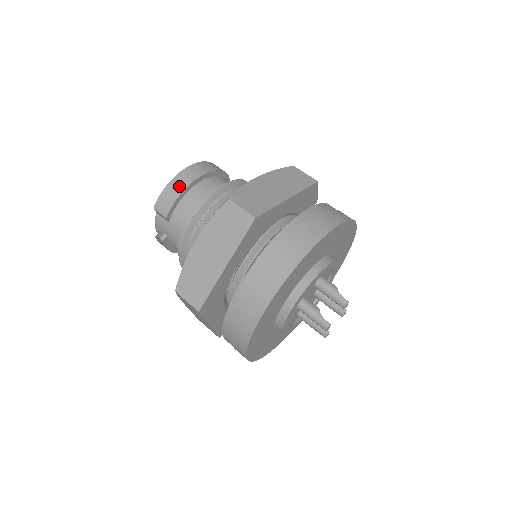
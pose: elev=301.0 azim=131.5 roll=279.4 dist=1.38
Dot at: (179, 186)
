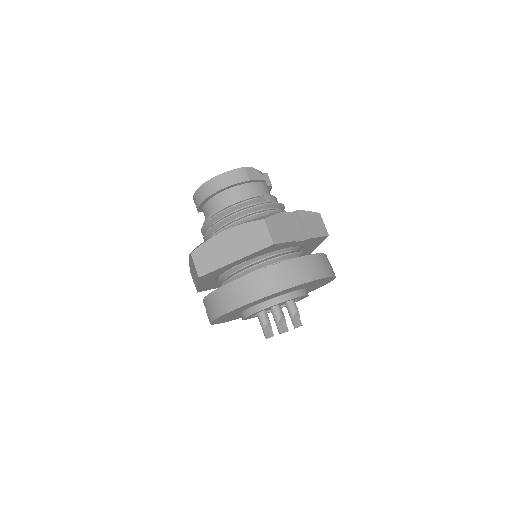
Dot at: (200, 197)
